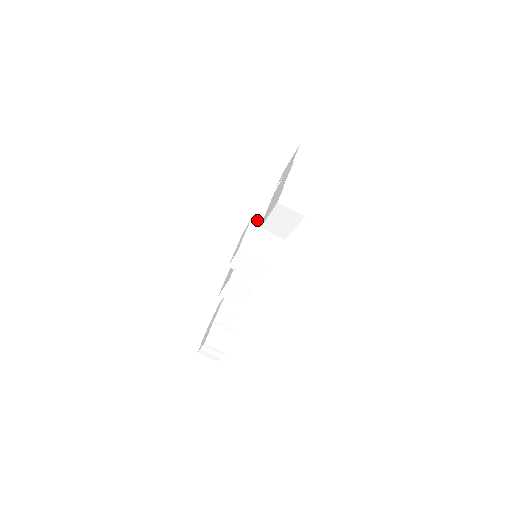
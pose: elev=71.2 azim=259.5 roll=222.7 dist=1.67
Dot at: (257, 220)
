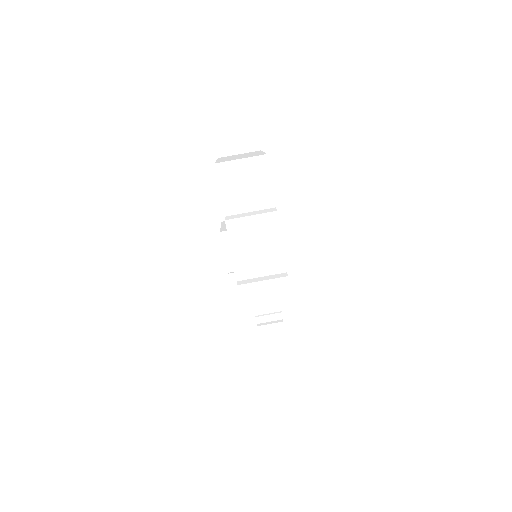
Dot at: occluded
